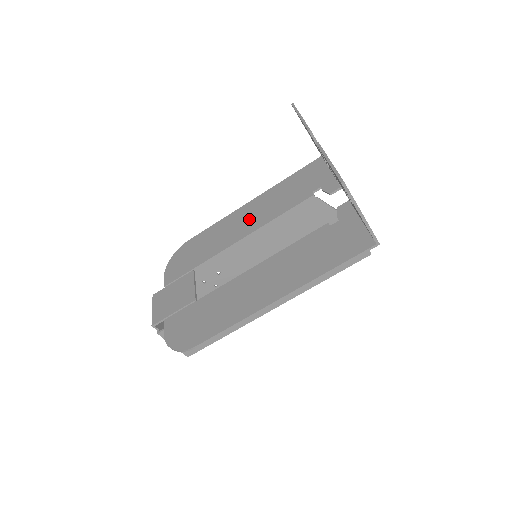
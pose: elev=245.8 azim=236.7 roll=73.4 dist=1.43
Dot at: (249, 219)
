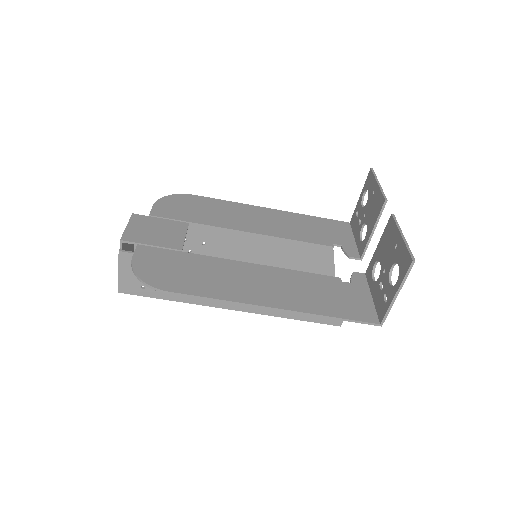
Dot at: (265, 222)
